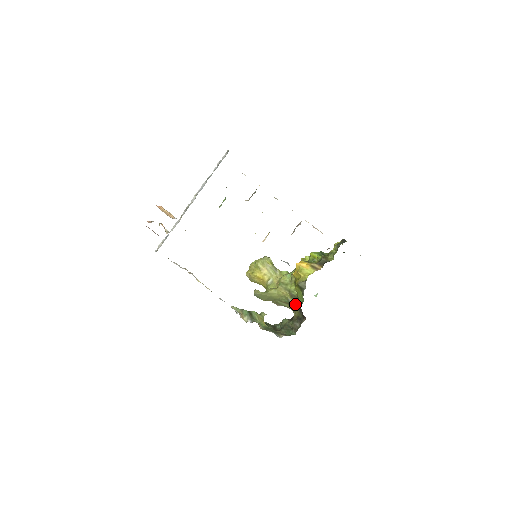
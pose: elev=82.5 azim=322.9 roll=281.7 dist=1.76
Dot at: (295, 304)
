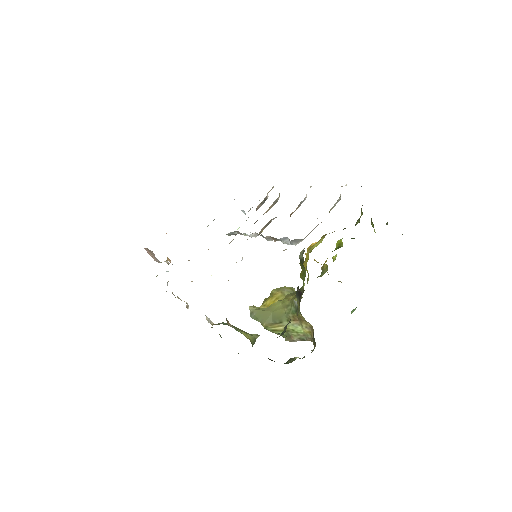
Dot at: occluded
